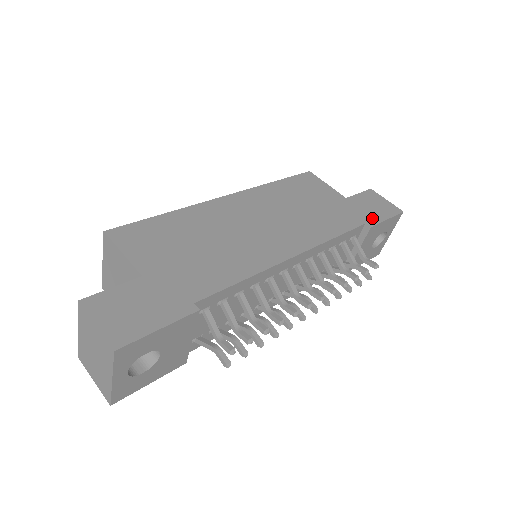
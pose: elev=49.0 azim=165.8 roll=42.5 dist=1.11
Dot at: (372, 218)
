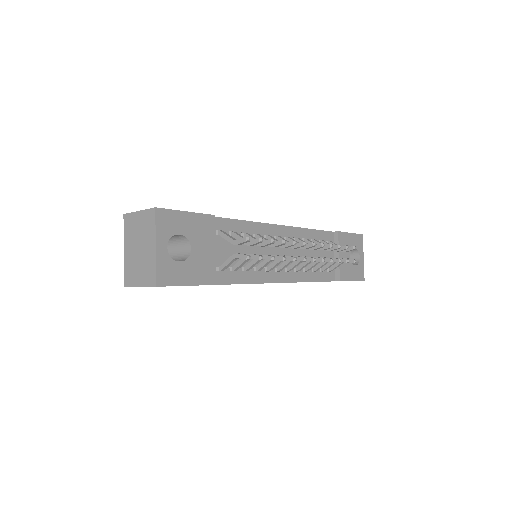
Dot at: occluded
